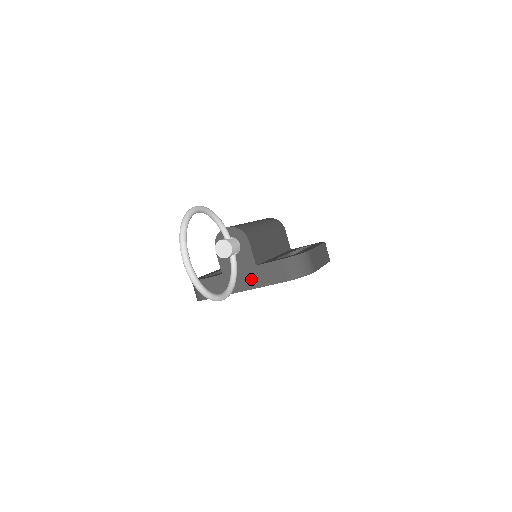
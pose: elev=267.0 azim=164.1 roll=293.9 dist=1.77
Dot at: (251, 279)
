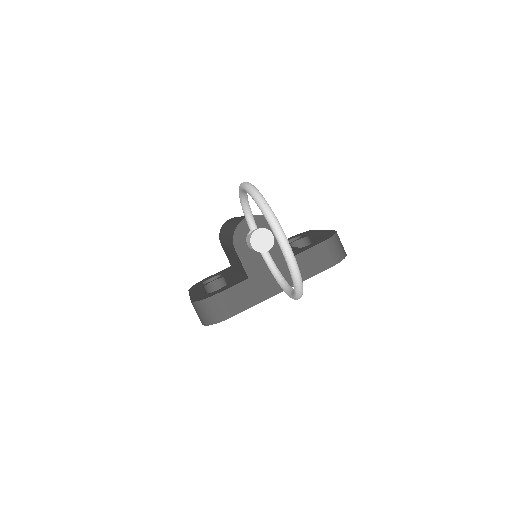
Dot at: (288, 275)
